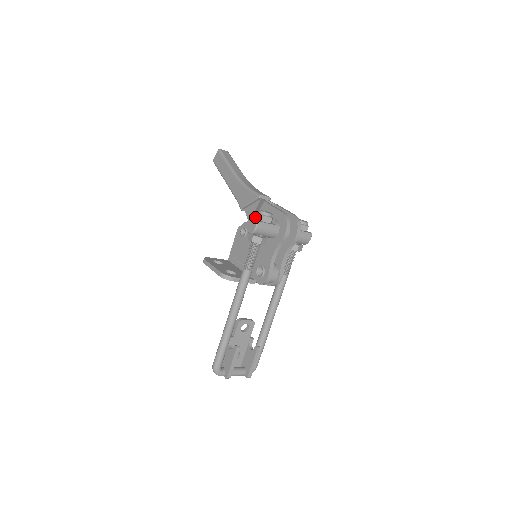
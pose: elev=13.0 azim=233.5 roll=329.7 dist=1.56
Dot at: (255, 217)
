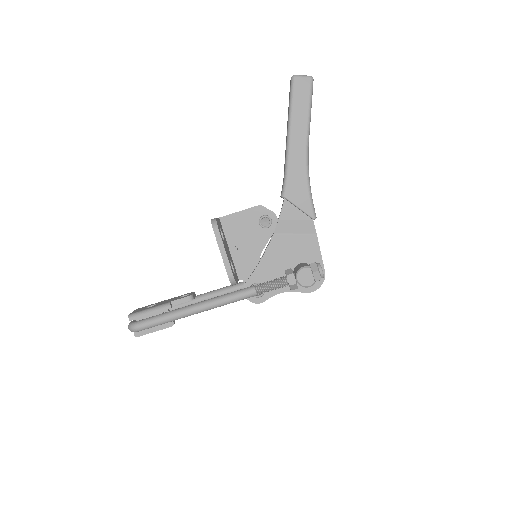
Dot at: (314, 272)
